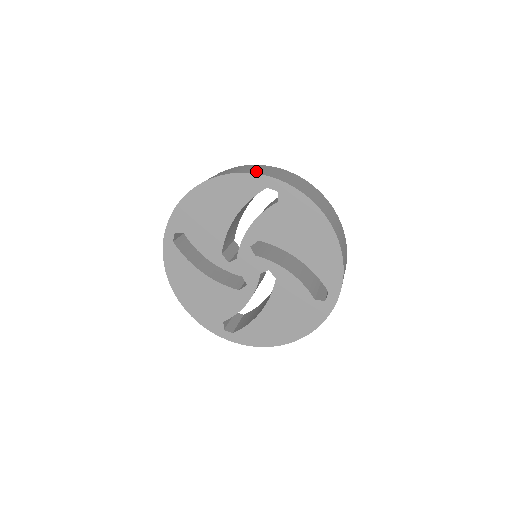
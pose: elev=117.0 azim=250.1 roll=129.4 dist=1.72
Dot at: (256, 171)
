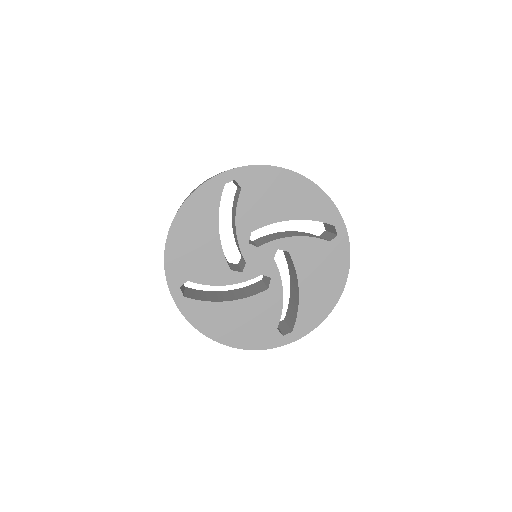
Dot at: (205, 181)
